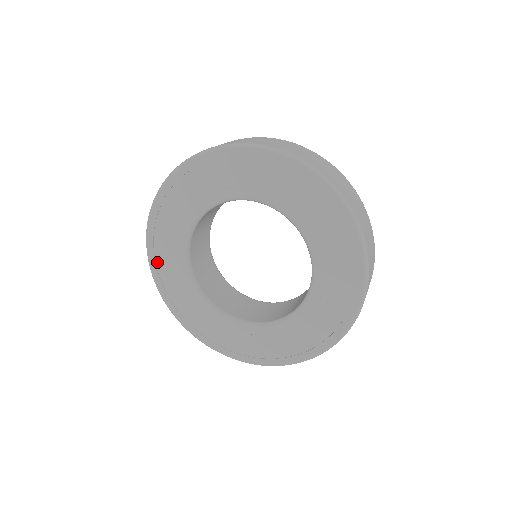
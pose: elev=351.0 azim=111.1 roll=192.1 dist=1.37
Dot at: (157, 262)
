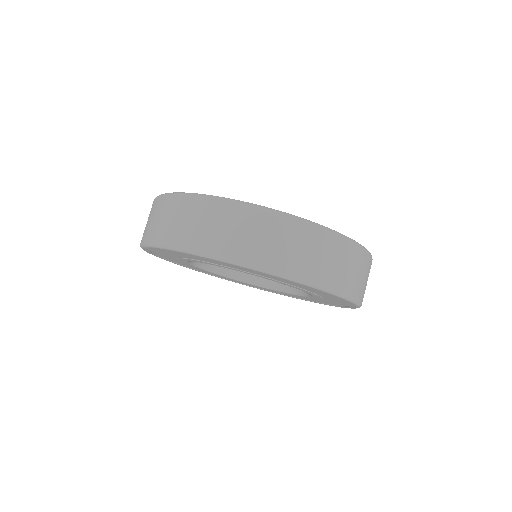
Dot at: (209, 274)
